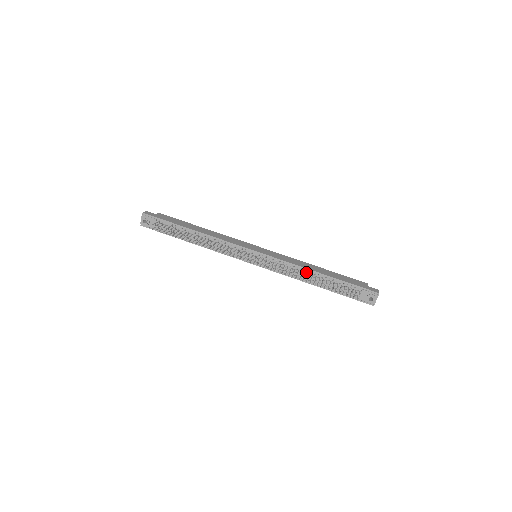
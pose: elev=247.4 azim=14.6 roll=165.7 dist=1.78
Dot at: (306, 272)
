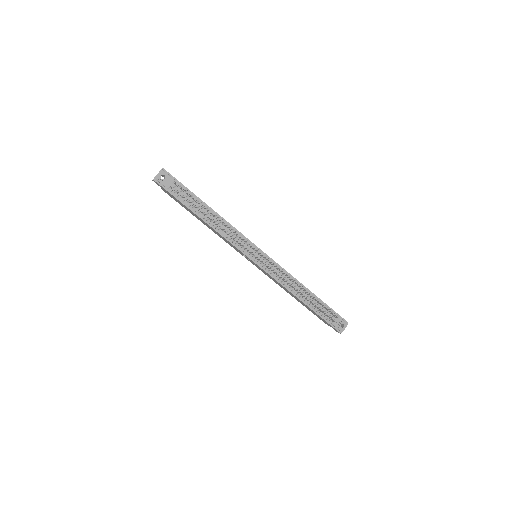
Dot at: (298, 285)
